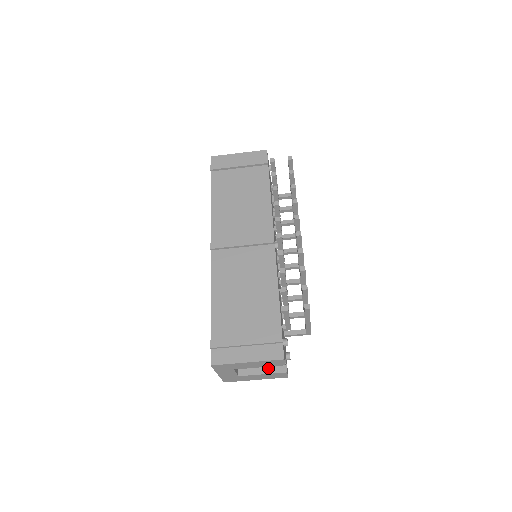
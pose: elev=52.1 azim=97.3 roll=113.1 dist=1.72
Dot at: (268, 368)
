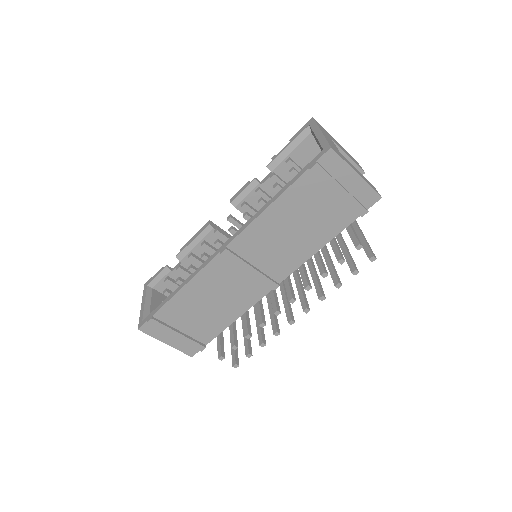
Dot at: occluded
